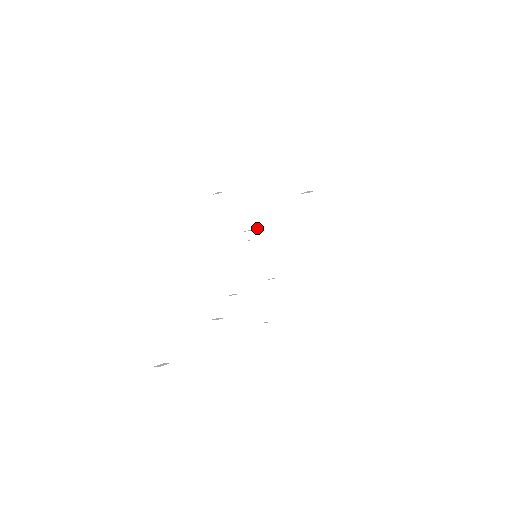
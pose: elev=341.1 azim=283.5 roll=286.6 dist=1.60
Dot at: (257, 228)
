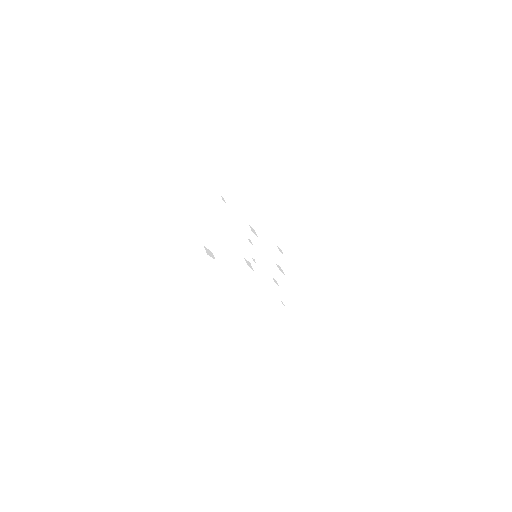
Dot at: (255, 234)
